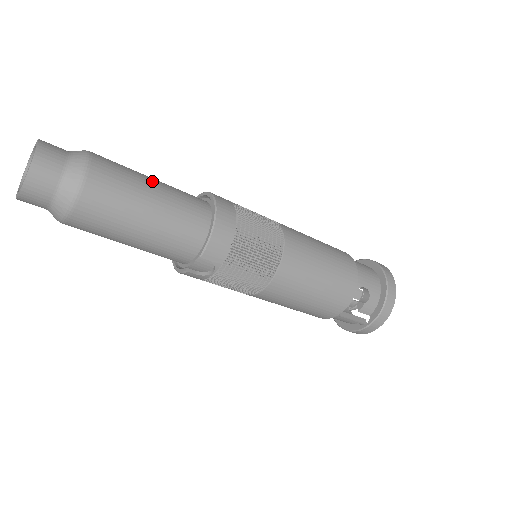
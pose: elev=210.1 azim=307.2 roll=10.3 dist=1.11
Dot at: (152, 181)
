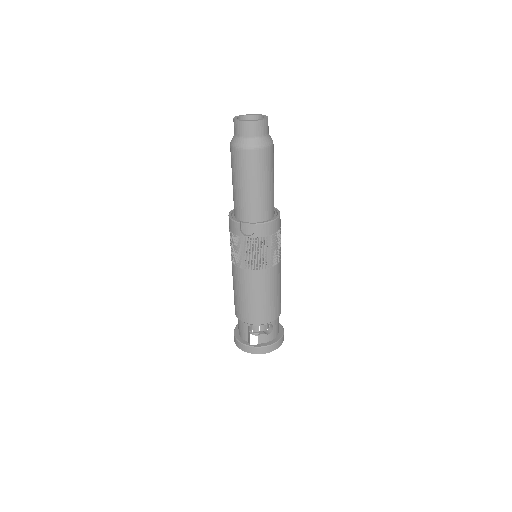
Dot at: occluded
